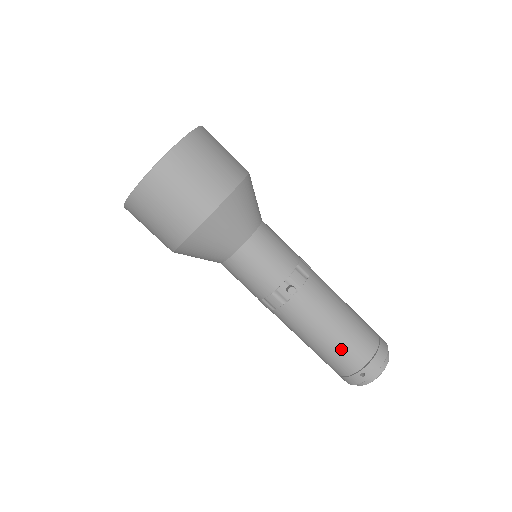
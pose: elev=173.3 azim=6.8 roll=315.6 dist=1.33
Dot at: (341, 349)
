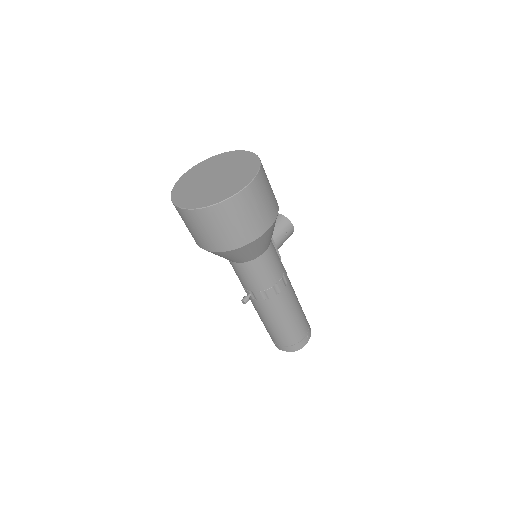
Dot at: (267, 330)
